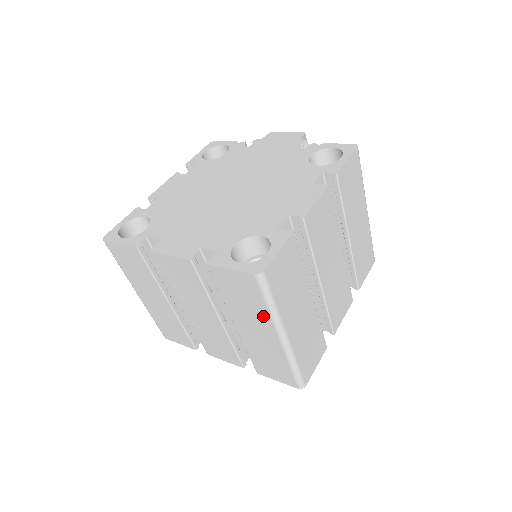
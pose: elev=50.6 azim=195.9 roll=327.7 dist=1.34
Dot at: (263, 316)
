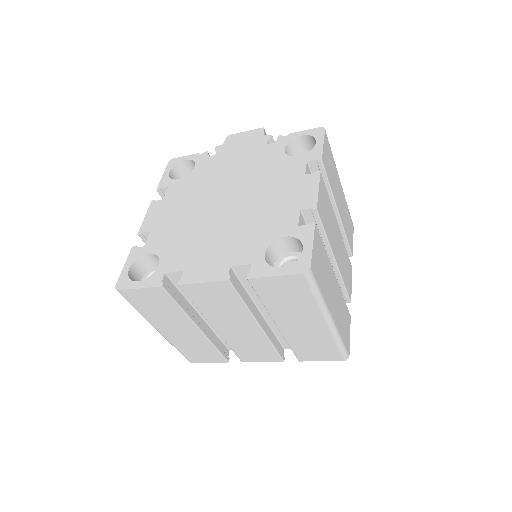
Dot at: (310, 308)
